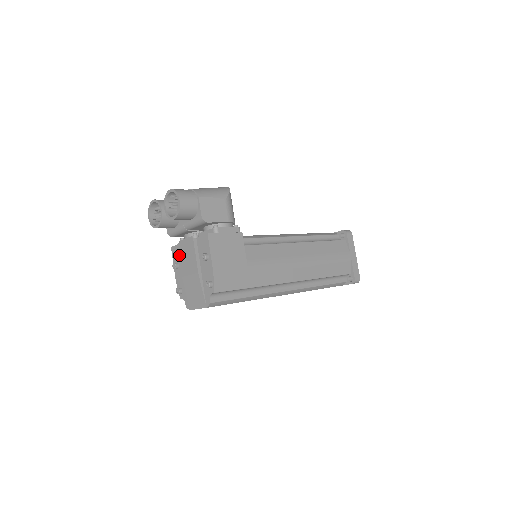
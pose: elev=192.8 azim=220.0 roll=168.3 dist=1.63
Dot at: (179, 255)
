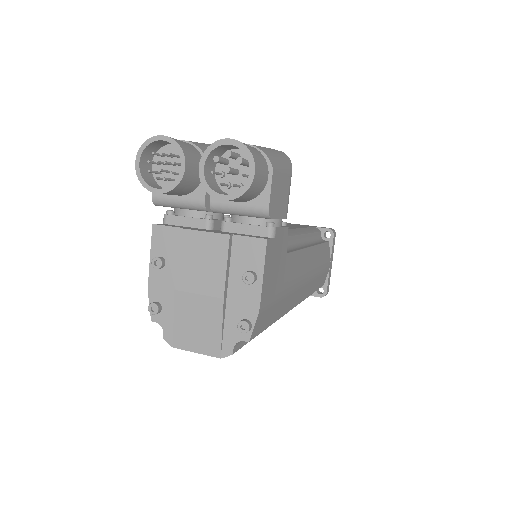
Dot at: (179, 250)
